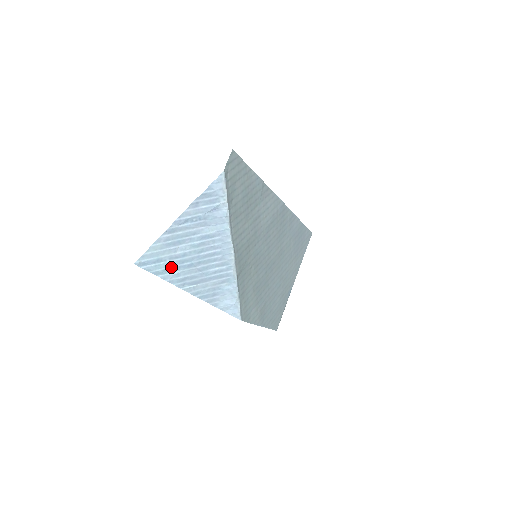
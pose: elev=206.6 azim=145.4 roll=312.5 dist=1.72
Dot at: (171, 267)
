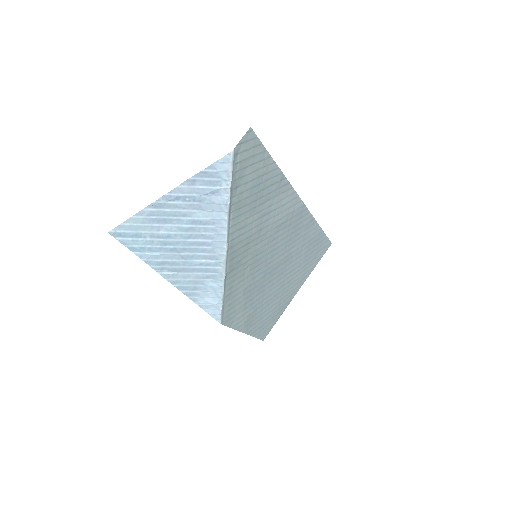
Dot at: (151, 246)
